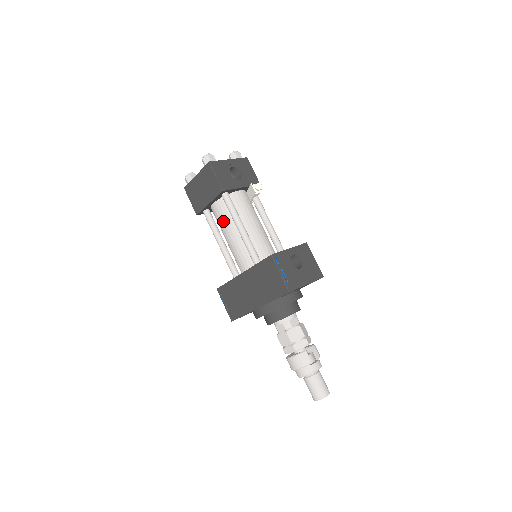
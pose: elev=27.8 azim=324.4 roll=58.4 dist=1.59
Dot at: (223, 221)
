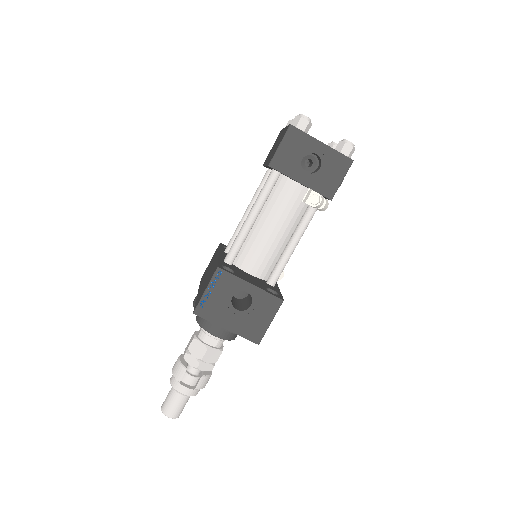
Dot at: occluded
